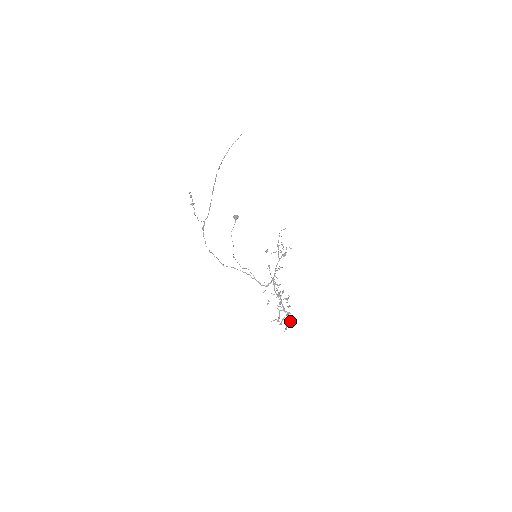
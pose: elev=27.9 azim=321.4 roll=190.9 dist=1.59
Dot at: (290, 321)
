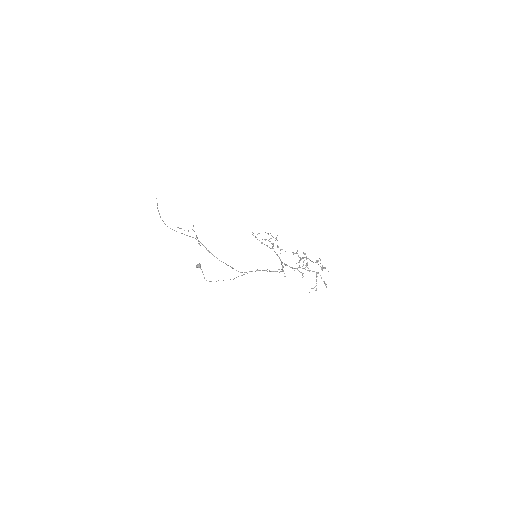
Dot at: occluded
